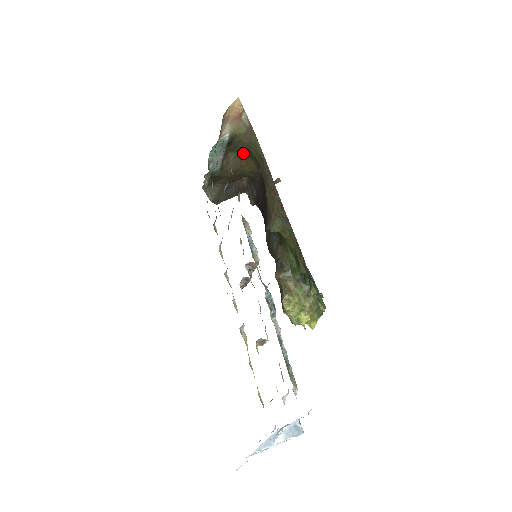
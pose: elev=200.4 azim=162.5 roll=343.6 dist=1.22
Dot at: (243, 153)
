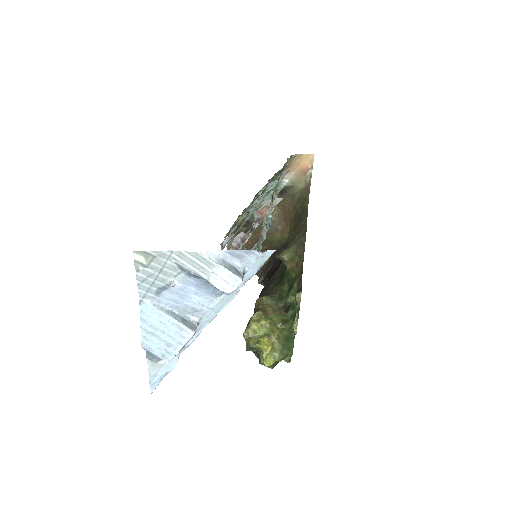
Dot at: (286, 214)
